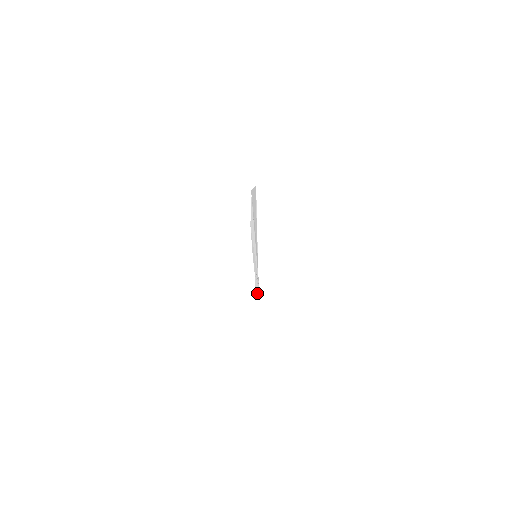
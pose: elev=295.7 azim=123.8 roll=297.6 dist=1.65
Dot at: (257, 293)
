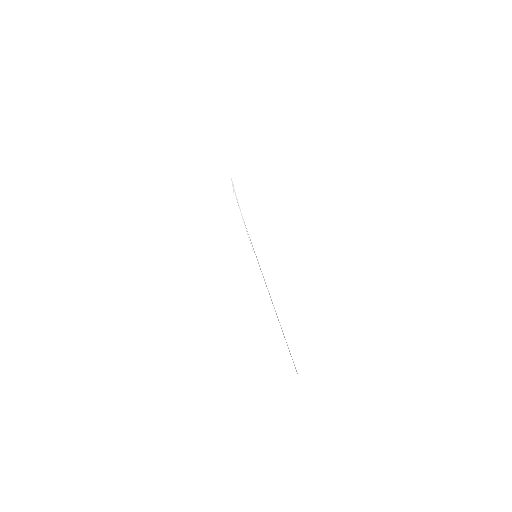
Dot at: occluded
